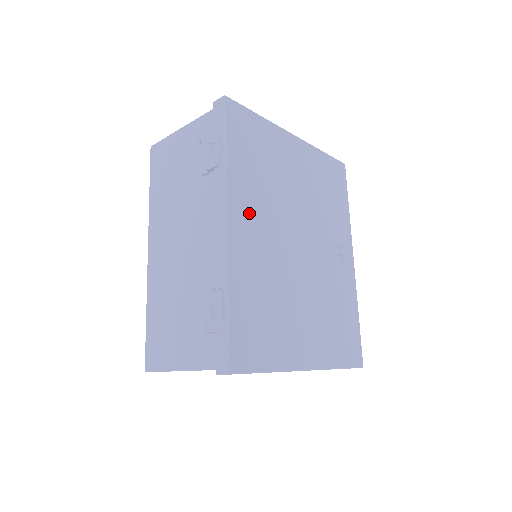
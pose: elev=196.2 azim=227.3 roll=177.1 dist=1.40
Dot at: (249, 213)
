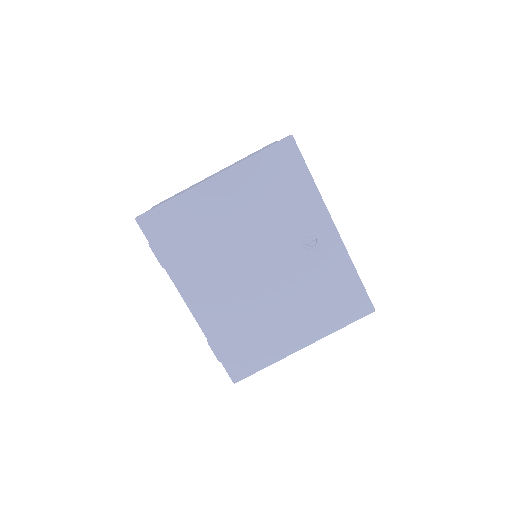
Dot at: (201, 285)
